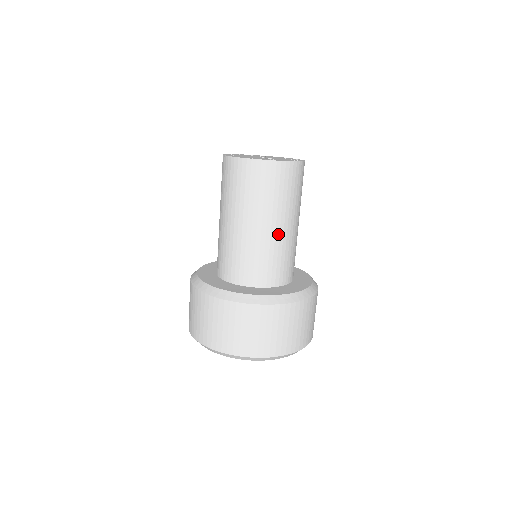
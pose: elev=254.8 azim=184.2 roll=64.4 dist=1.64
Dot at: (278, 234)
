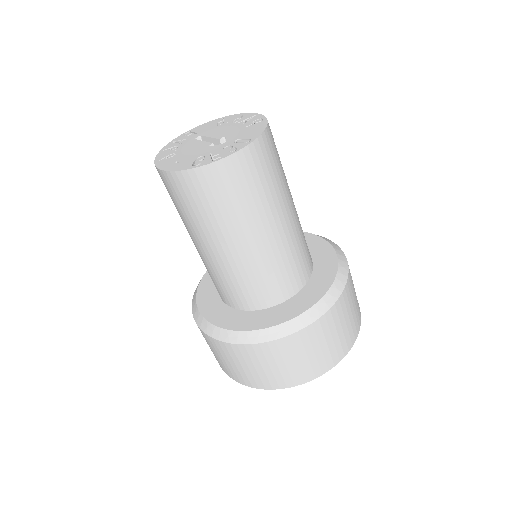
Dot at: (289, 224)
